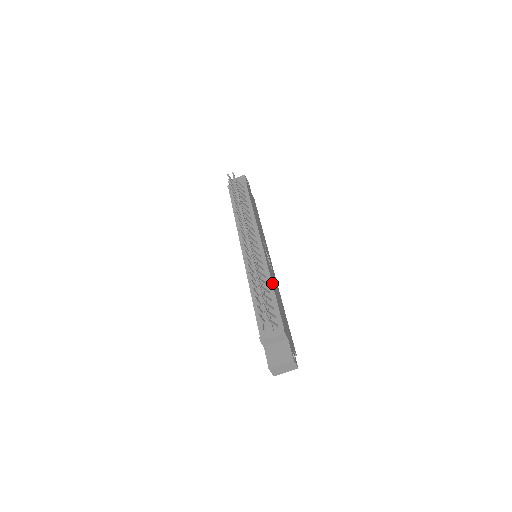
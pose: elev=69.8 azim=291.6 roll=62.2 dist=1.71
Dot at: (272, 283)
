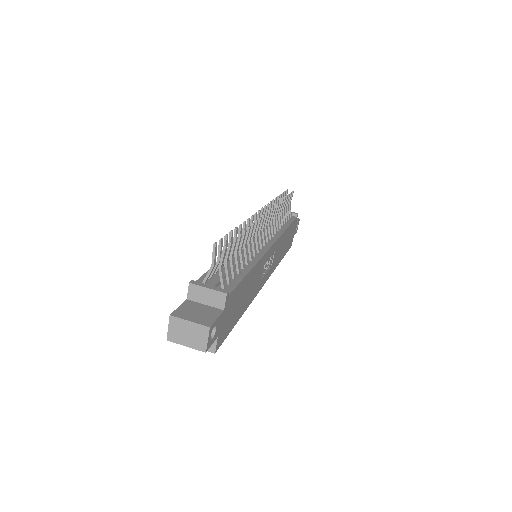
Dot at: (254, 266)
